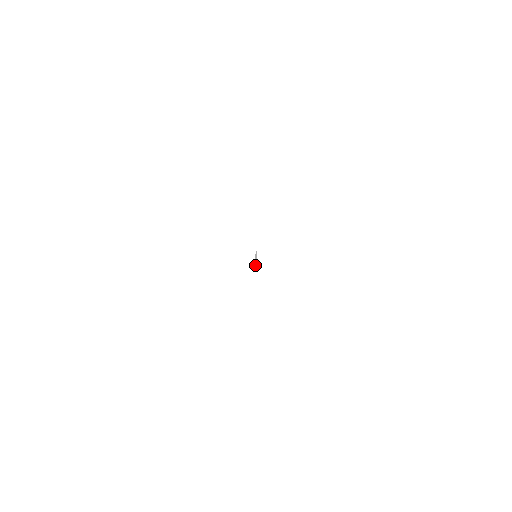
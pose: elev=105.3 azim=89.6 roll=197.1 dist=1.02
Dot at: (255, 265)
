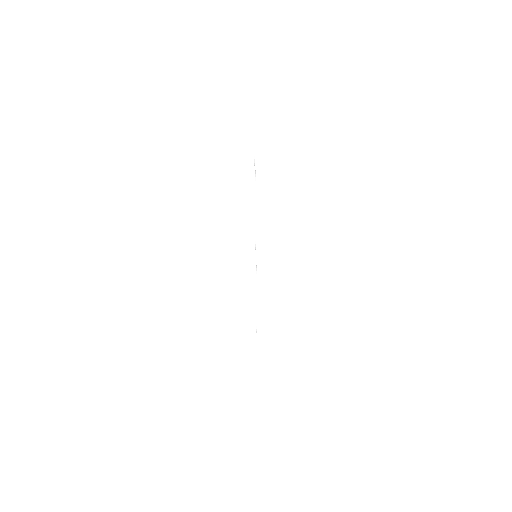
Dot at: occluded
